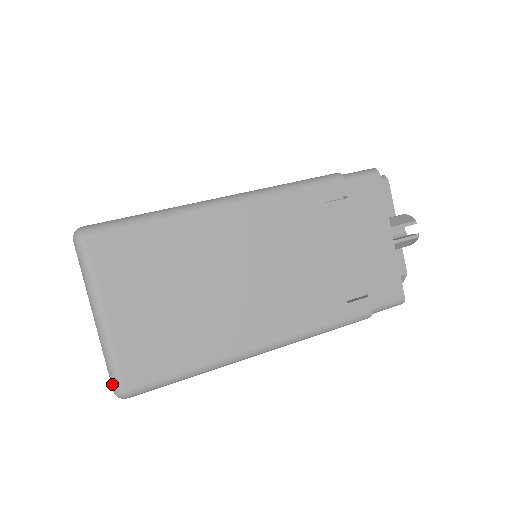
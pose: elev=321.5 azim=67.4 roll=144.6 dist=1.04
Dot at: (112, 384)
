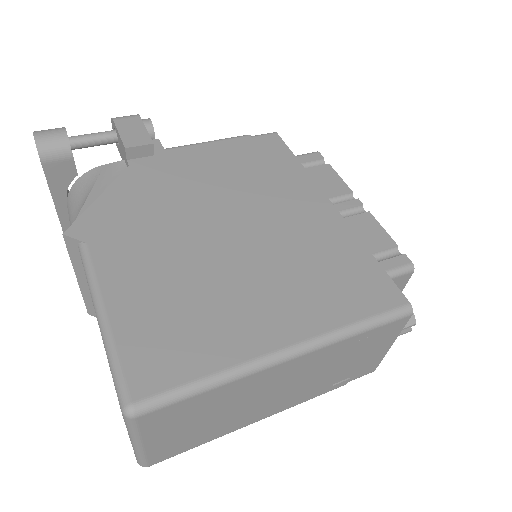
Dot at: (138, 462)
